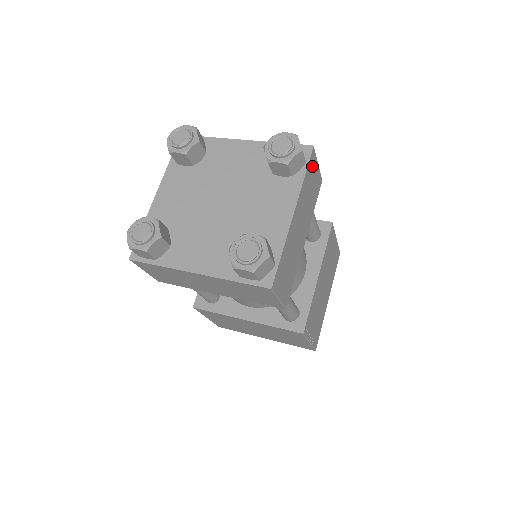
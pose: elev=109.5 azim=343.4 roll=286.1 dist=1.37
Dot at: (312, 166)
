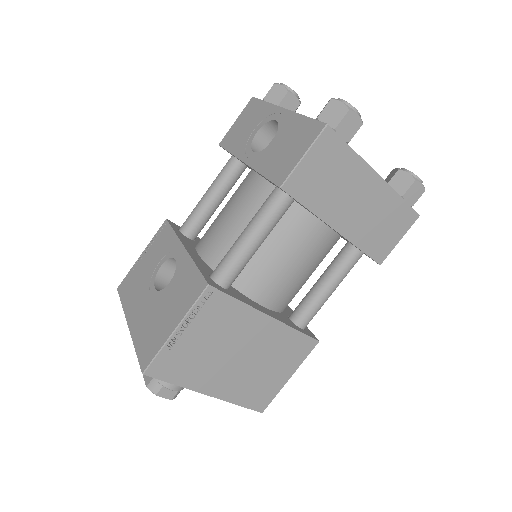
Dot at: occluded
